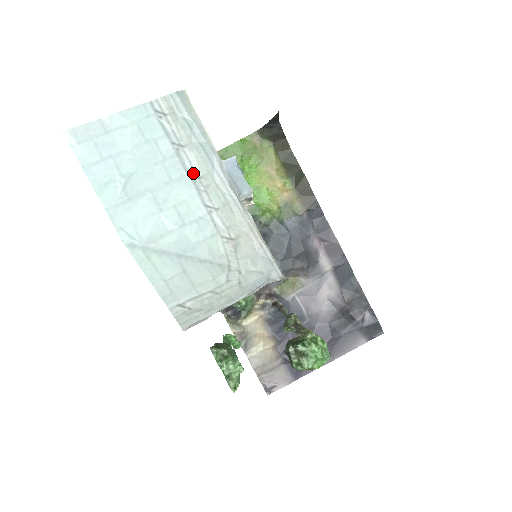
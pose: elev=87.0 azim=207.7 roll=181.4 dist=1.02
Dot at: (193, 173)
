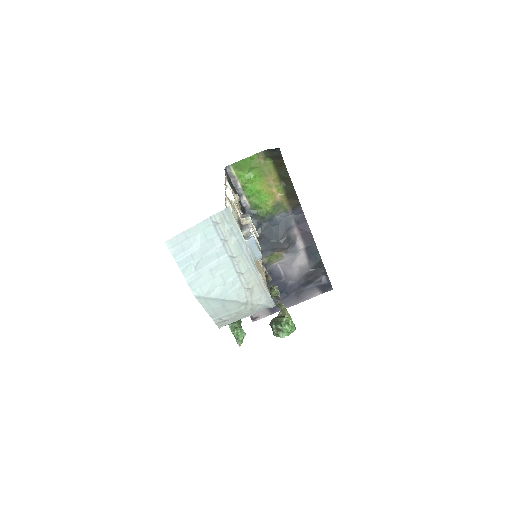
Dot at: (231, 255)
